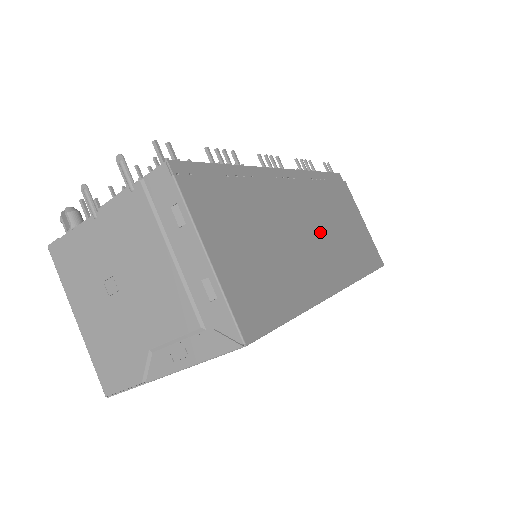
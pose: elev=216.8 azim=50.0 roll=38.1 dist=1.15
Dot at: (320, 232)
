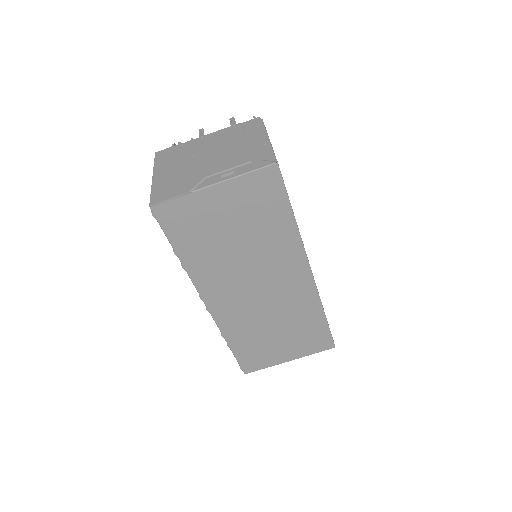
Dot at: occluded
